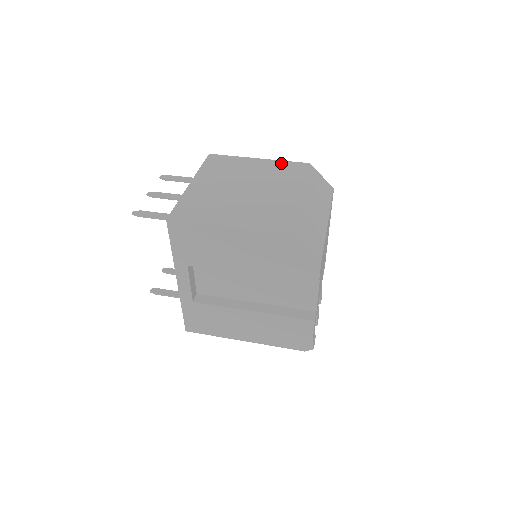
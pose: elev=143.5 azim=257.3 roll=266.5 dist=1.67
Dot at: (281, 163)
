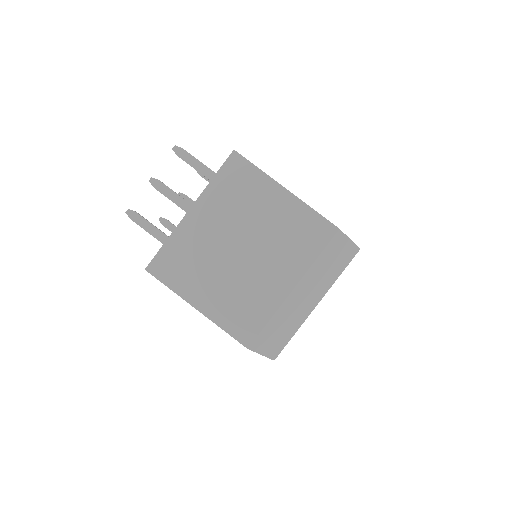
Dot at: (306, 213)
